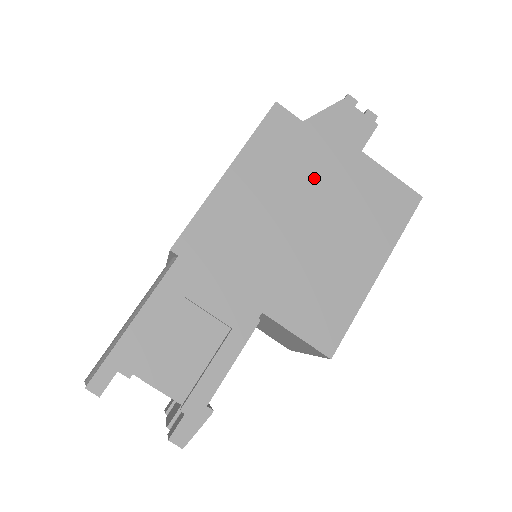
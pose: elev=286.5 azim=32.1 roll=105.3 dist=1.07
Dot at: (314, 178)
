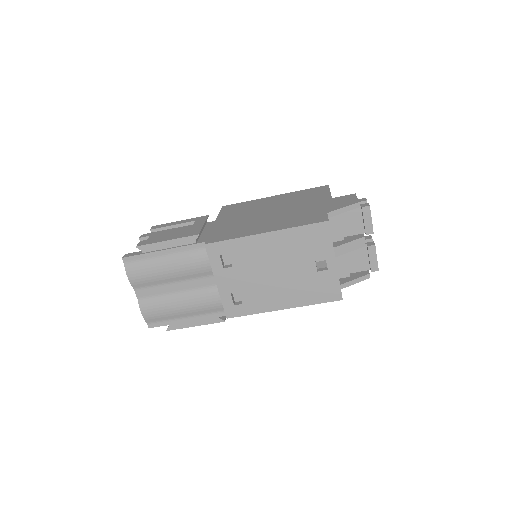
Dot at: occluded
